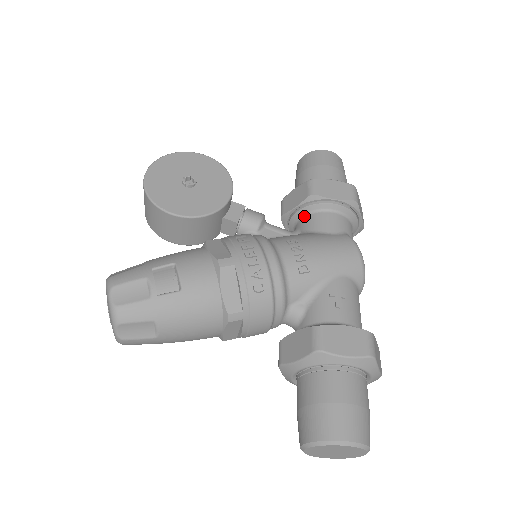
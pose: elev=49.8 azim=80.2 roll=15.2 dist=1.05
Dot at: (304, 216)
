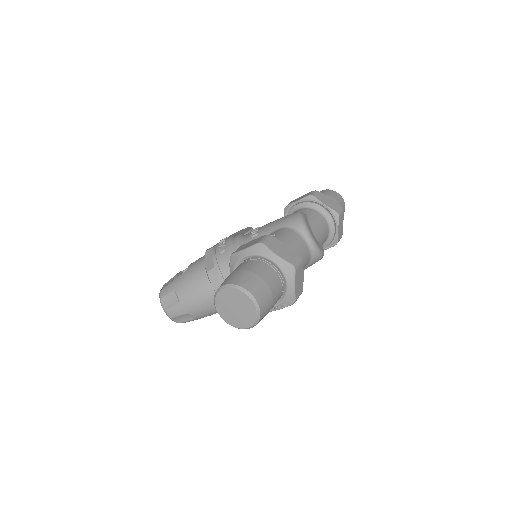
Dot at: occluded
